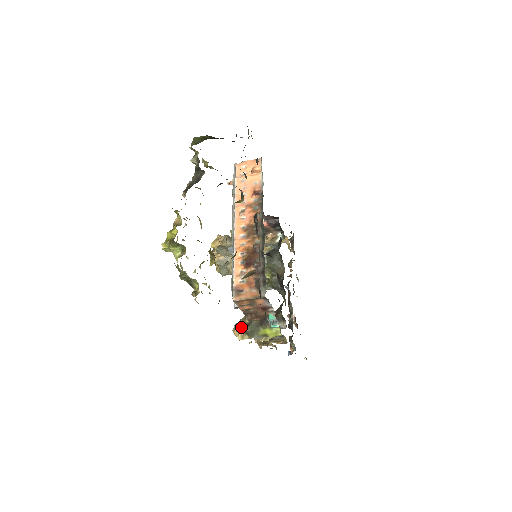
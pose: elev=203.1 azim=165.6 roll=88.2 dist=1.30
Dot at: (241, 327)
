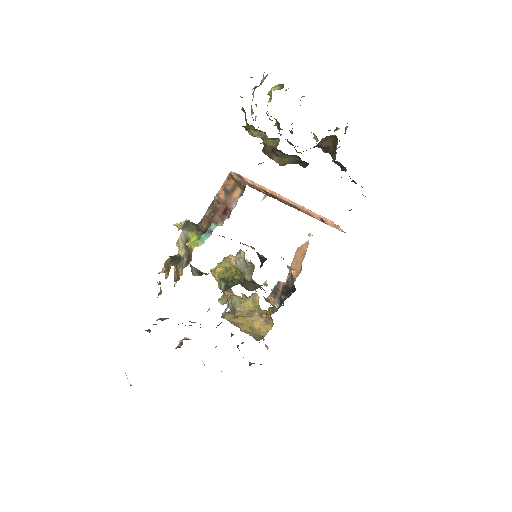
Dot at: occluded
